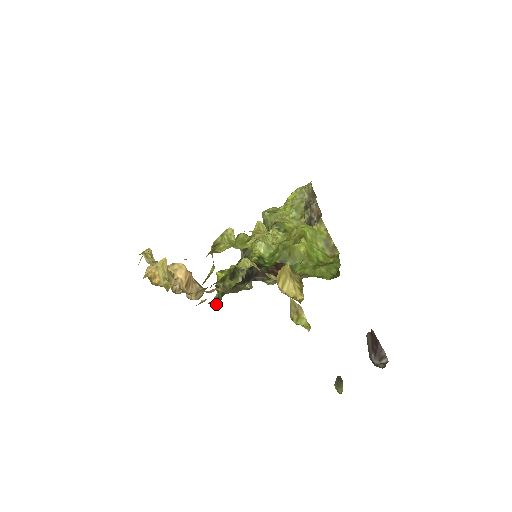
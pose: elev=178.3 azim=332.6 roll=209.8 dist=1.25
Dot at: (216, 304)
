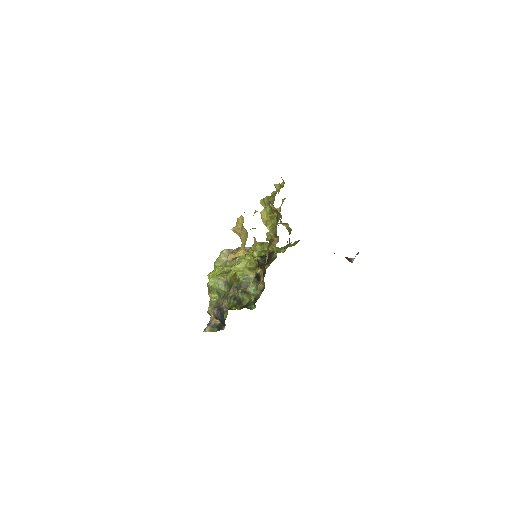
Dot at: occluded
